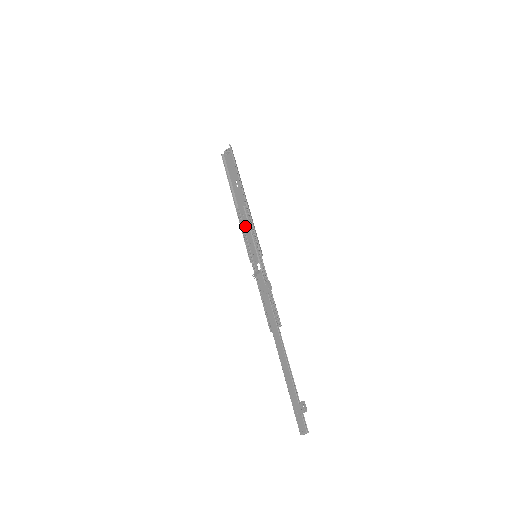
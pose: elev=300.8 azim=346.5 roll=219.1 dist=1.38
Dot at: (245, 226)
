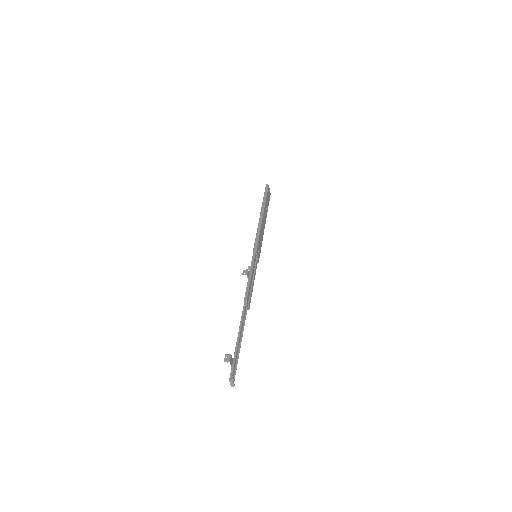
Dot at: (261, 238)
